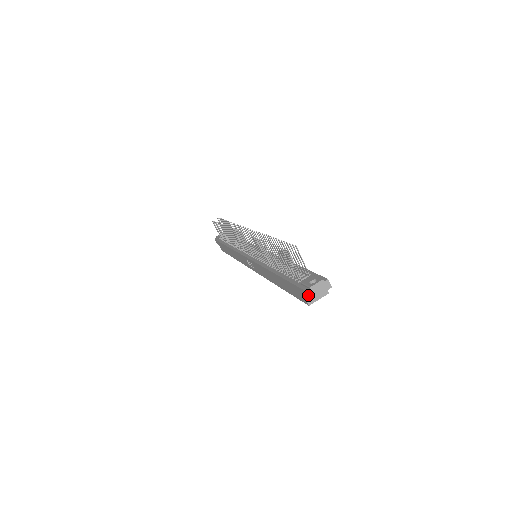
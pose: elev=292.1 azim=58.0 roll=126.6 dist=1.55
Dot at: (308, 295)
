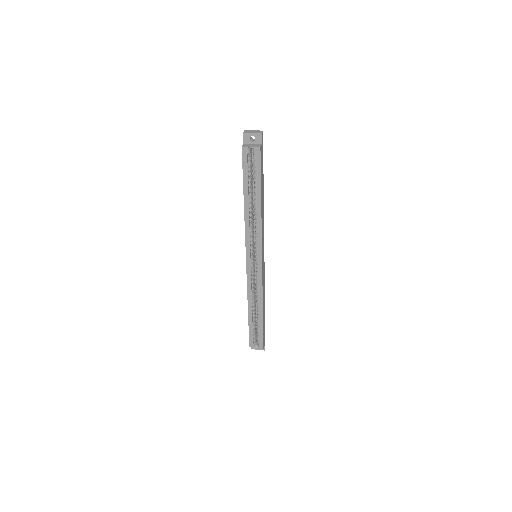
Dot at: (244, 131)
